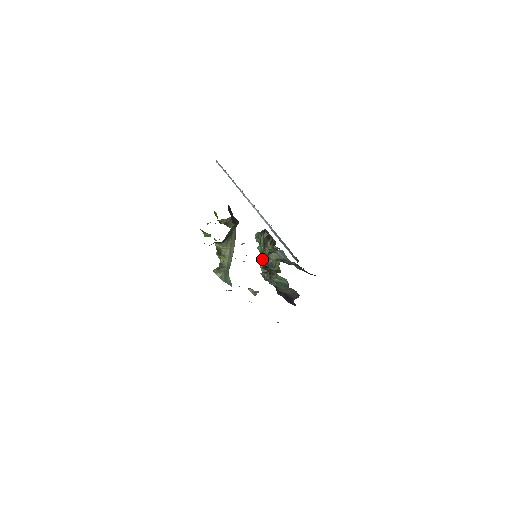
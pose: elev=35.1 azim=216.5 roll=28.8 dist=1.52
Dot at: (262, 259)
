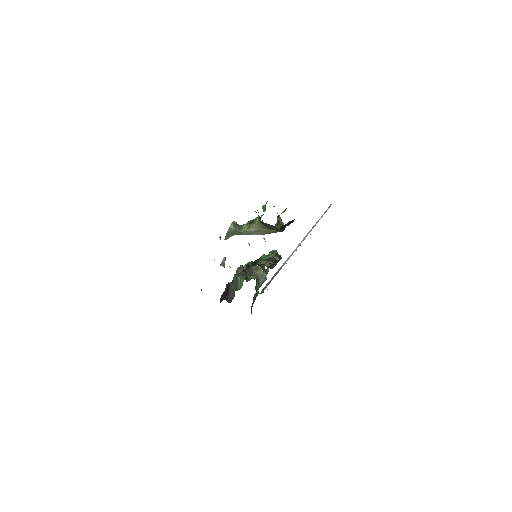
Dot at: (255, 261)
